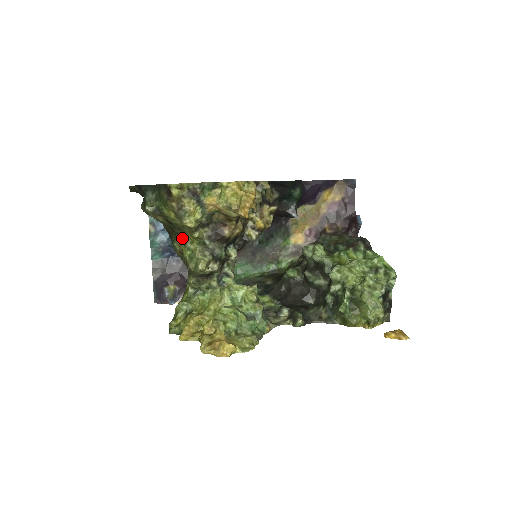
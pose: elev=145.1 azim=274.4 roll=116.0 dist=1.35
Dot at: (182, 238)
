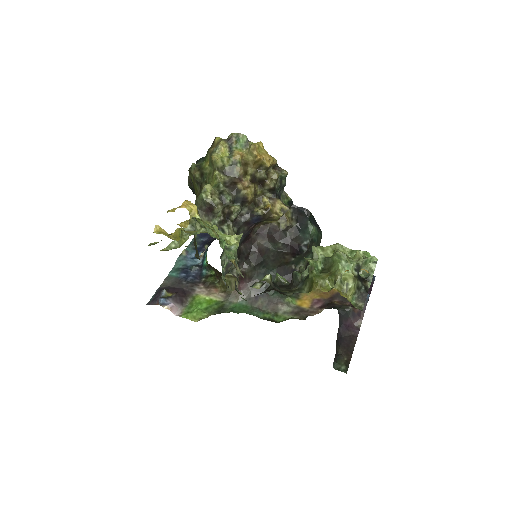
Dot at: occluded
